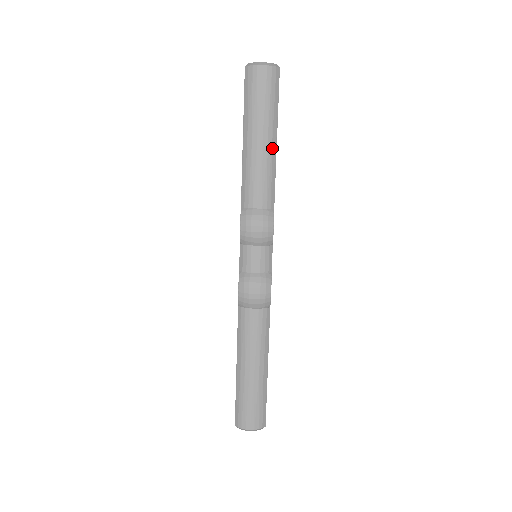
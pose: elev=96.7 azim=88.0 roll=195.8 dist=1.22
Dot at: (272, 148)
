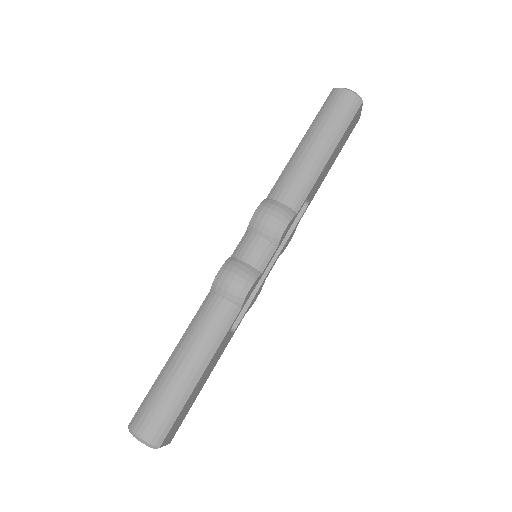
Dot at: (323, 159)
